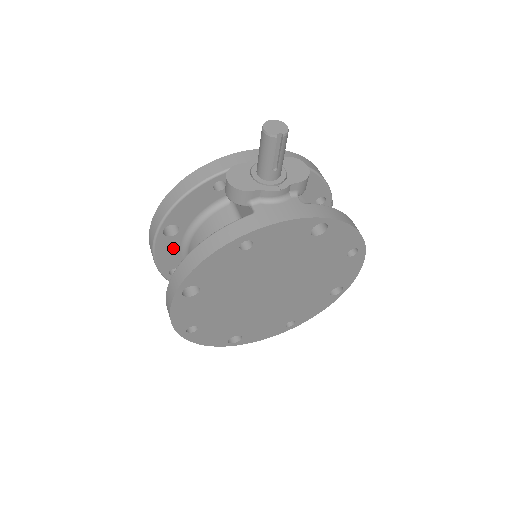
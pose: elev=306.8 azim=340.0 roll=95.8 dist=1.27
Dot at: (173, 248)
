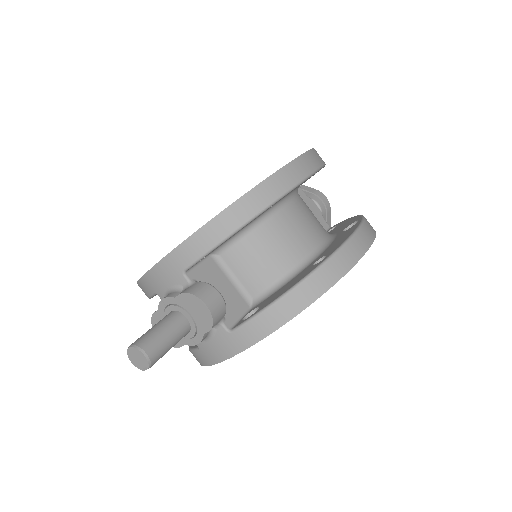
Dot at: occluded
